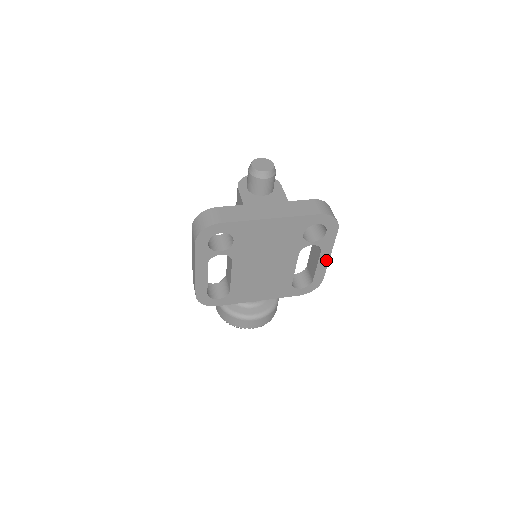
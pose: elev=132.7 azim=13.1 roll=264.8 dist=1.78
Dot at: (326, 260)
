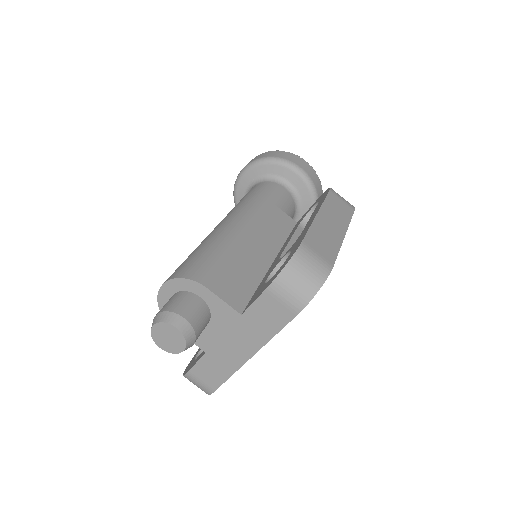
Dot at: occluded
